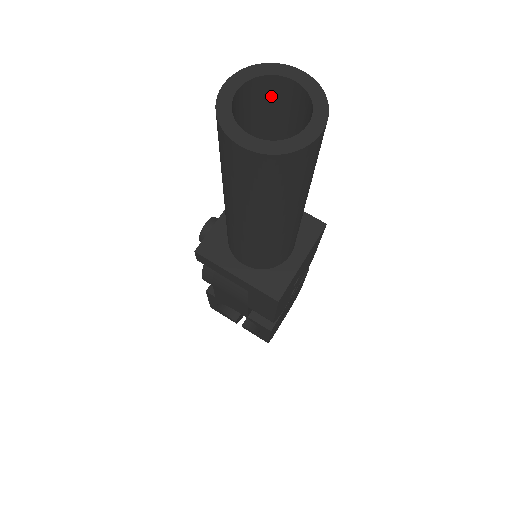
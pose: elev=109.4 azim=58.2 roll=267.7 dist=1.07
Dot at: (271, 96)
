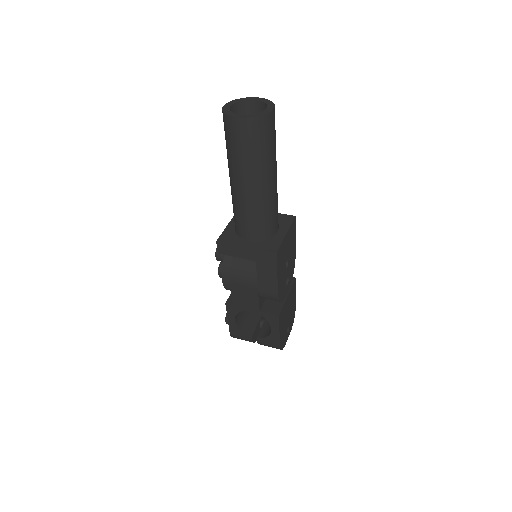
Dot at: (246, 114)
